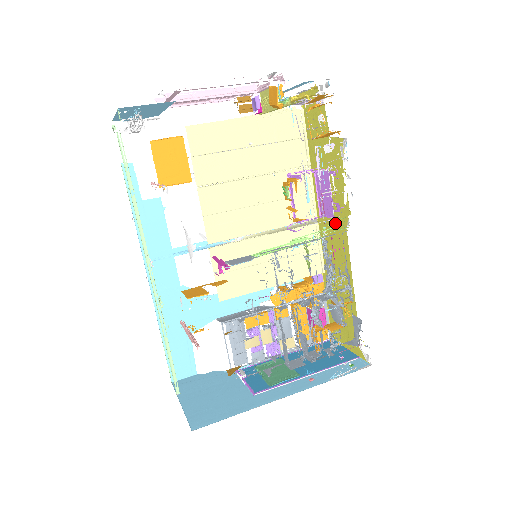
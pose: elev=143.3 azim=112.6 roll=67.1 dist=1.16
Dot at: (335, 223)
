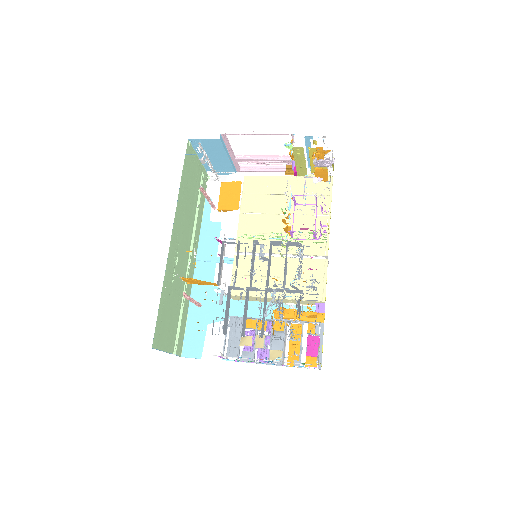
Dot at: (311, 232)
